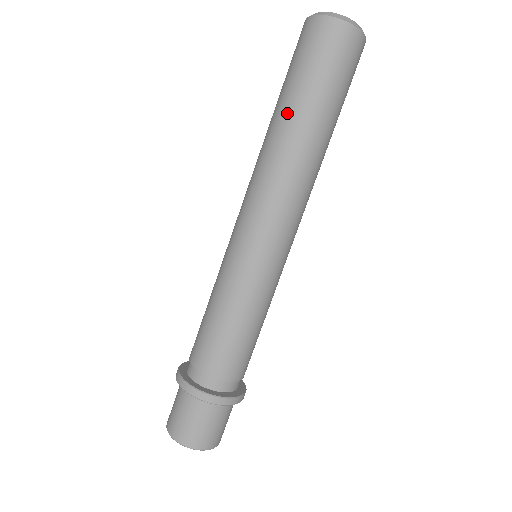
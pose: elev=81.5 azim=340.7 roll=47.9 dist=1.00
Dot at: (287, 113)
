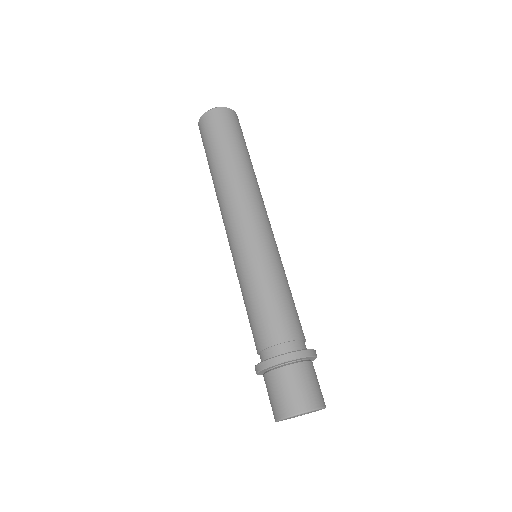
Dot at: (219, 162)
